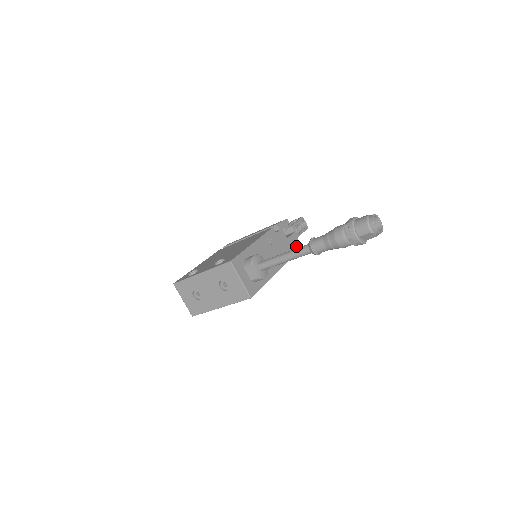
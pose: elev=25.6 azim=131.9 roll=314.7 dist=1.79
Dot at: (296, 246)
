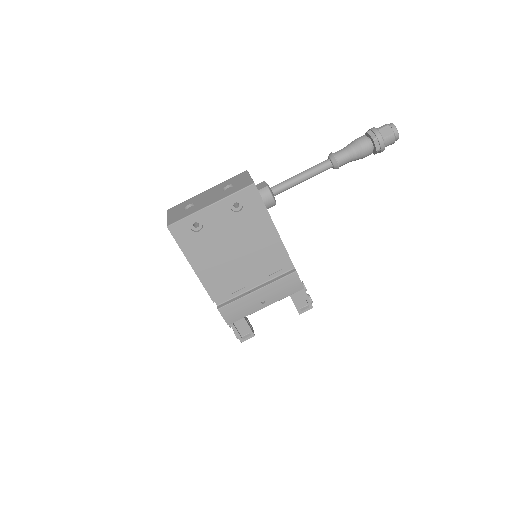
Dot at: occluded
